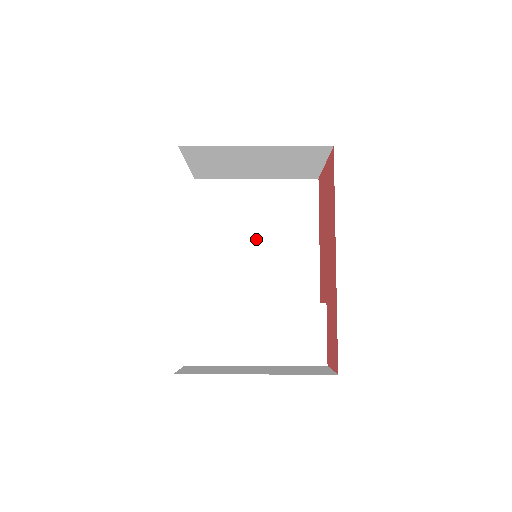
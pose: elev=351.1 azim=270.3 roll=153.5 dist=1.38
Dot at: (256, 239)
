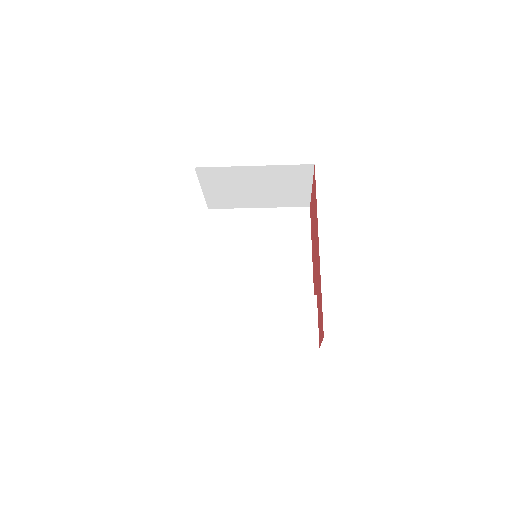
Dot at: (258, 254)
